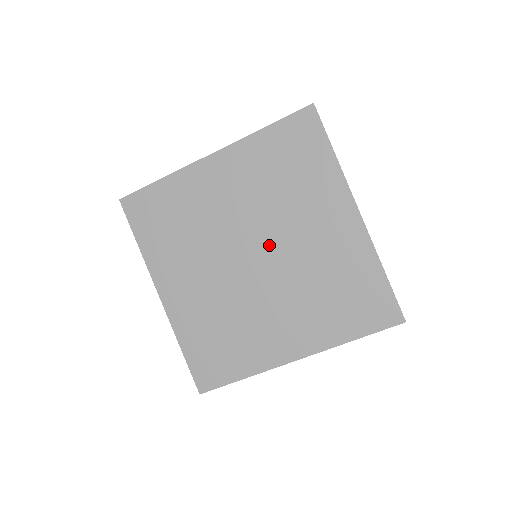
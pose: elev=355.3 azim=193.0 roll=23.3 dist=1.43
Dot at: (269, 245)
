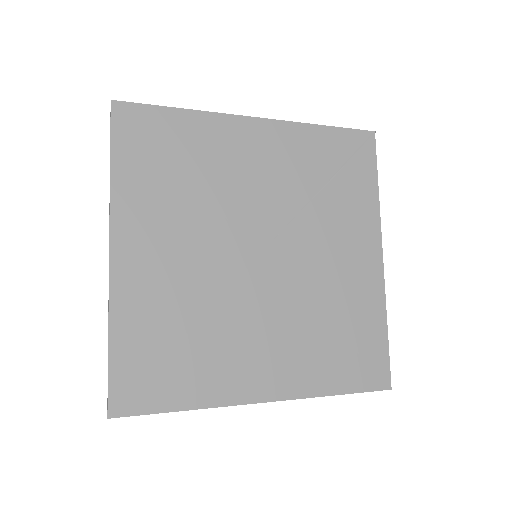
Dot at: (283, 248)
